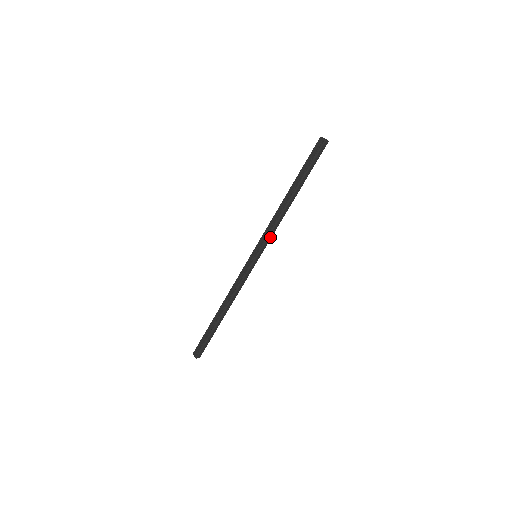
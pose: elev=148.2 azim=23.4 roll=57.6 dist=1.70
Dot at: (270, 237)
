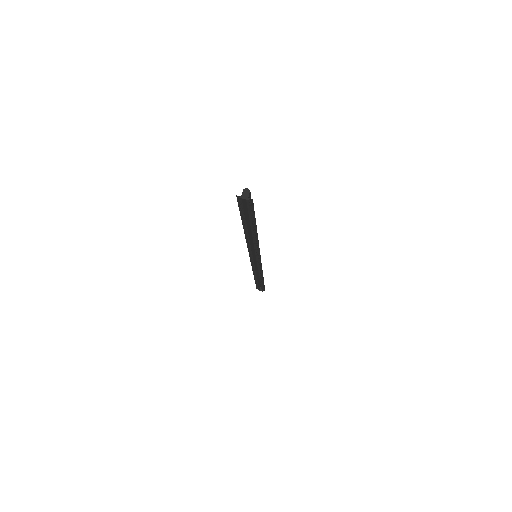
Dot at: occluded
